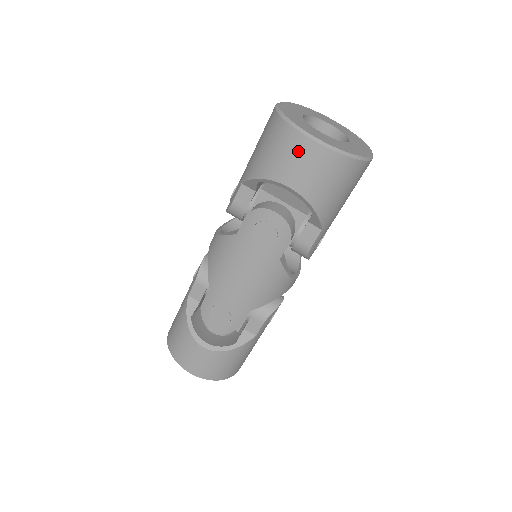
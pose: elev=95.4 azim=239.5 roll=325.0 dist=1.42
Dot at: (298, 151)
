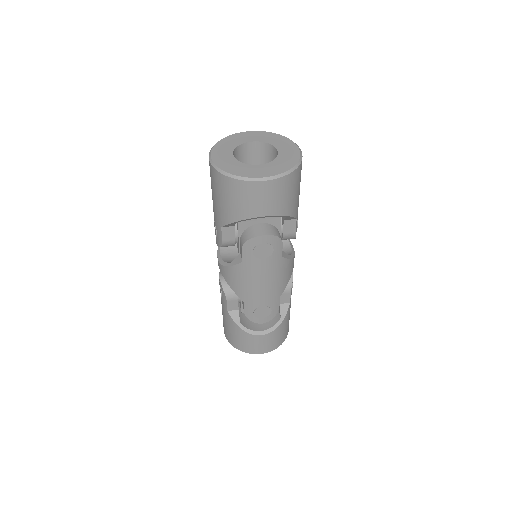
Dot at: (256, 193)
